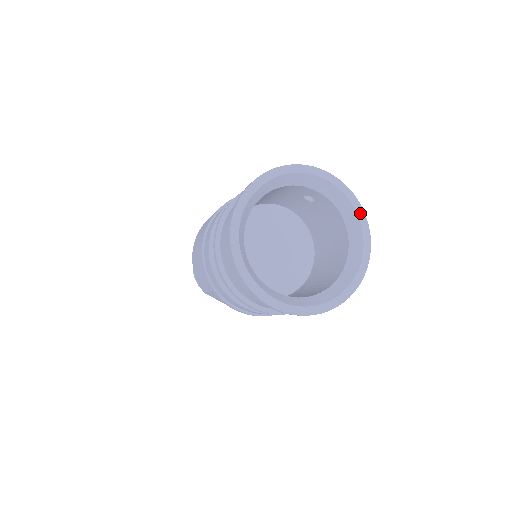
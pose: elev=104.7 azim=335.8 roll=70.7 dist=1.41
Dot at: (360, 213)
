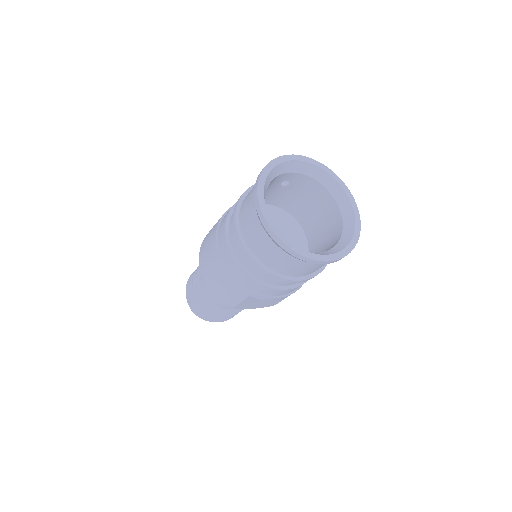
Dot at: (329, 172)
